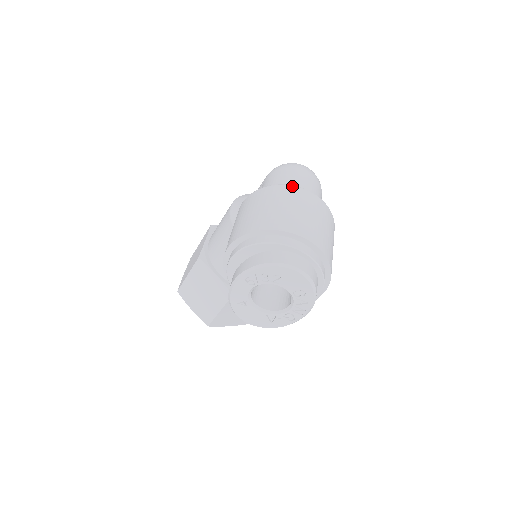
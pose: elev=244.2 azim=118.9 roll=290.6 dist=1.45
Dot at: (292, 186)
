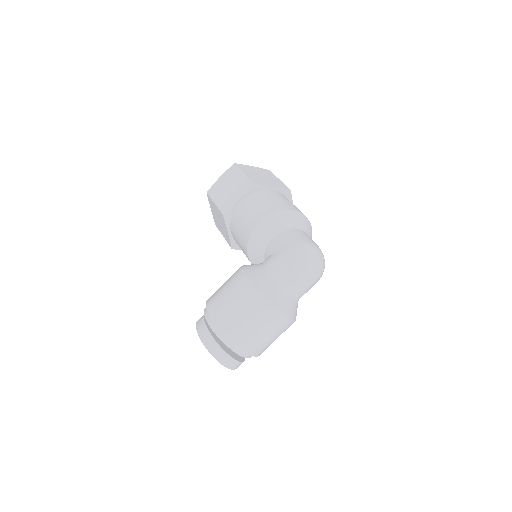
Dot at: (274, 309)
